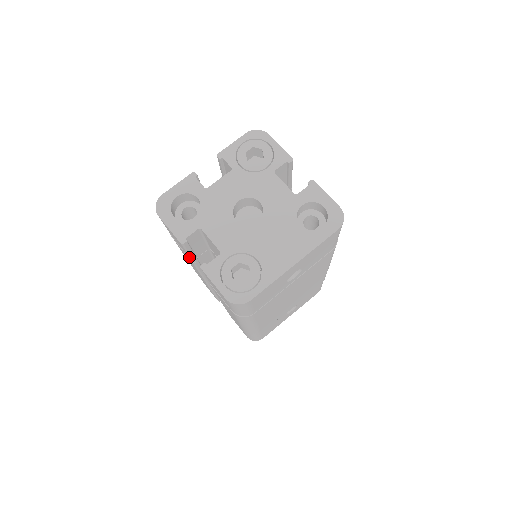
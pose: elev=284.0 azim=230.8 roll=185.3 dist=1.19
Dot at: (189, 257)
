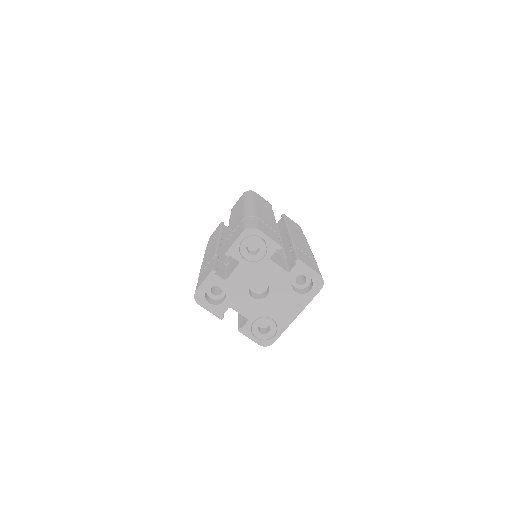
Dot at: occluded
